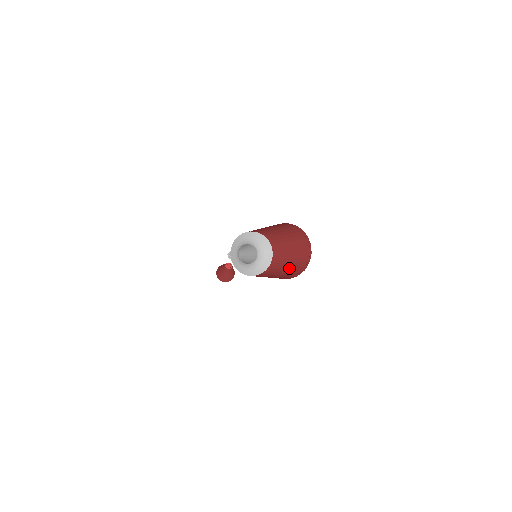
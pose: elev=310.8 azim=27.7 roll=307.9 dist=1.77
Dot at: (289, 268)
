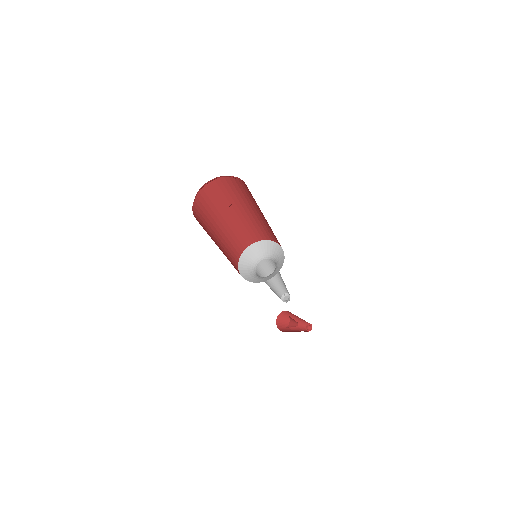
Dot at: occluded
